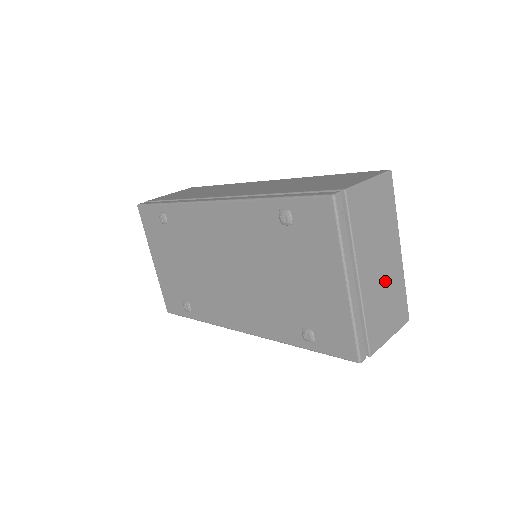
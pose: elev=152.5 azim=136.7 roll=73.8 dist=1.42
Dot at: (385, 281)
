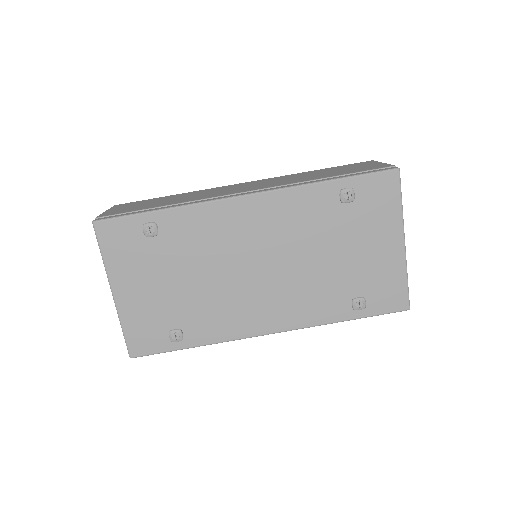
Dot at: occluded
